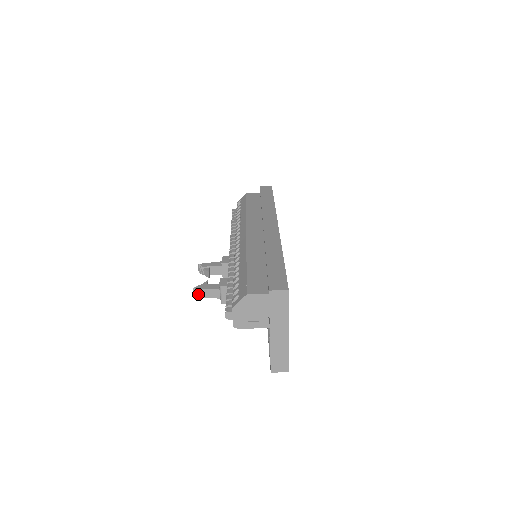
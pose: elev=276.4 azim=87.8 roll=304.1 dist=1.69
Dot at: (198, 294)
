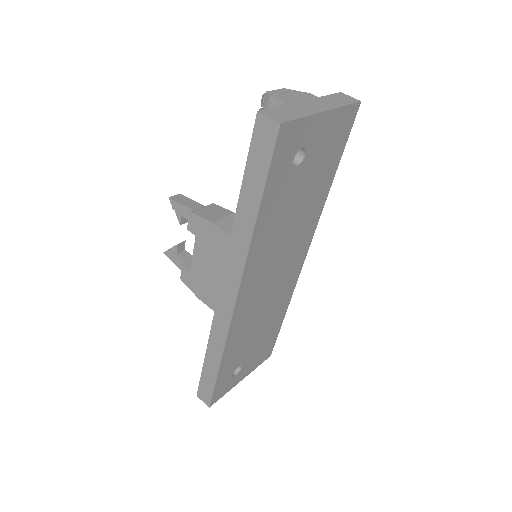
Dot at: (177, 198)
